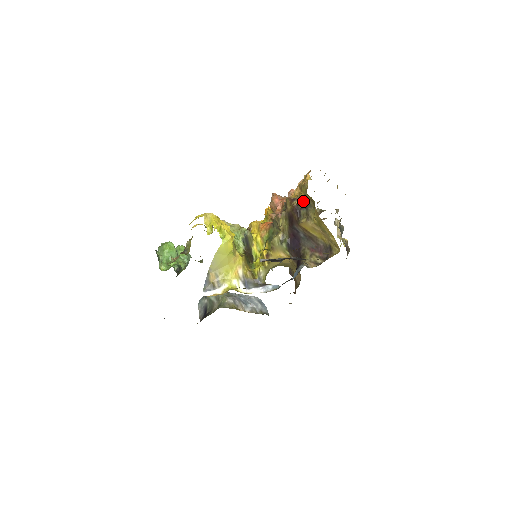
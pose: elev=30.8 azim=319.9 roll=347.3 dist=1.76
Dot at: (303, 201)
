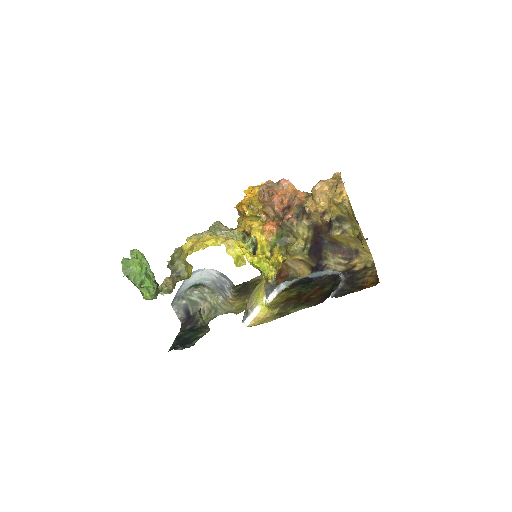
Dot at: (336, 215)
